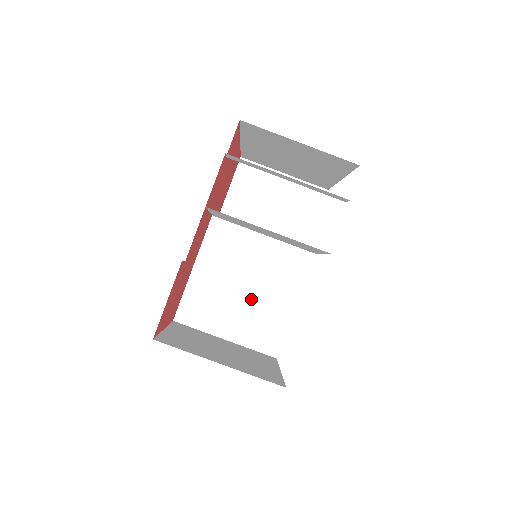
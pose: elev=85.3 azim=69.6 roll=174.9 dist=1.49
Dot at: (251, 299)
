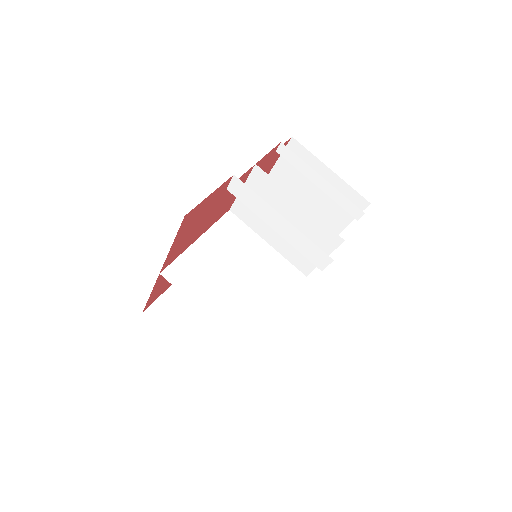
Dot at: (241, 288)
